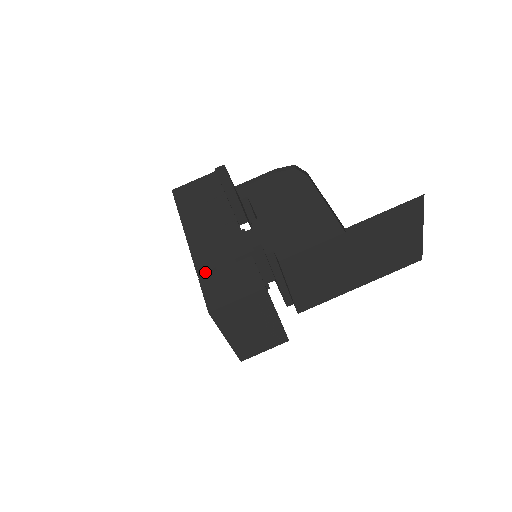
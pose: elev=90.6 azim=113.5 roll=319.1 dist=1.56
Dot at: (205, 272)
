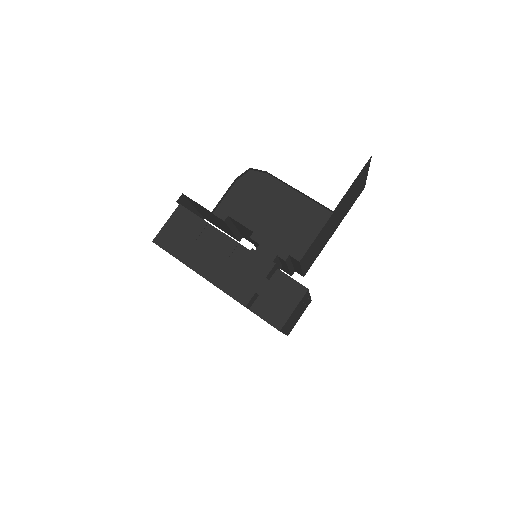
Dot at: (249, 301)
